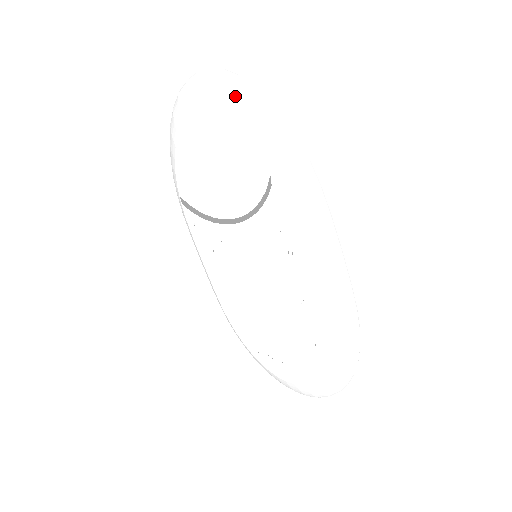
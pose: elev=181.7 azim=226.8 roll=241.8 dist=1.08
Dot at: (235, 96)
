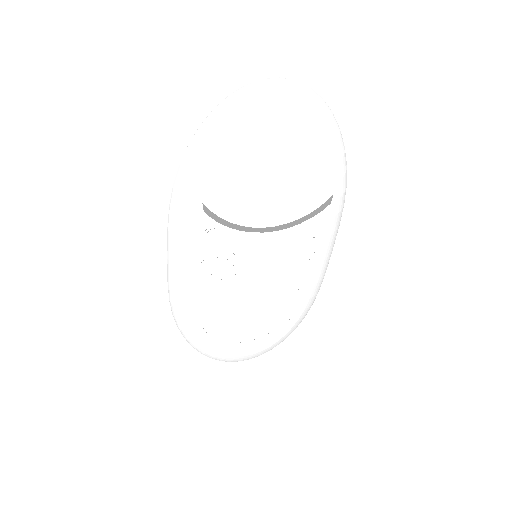
Dot at: (327, 122)
